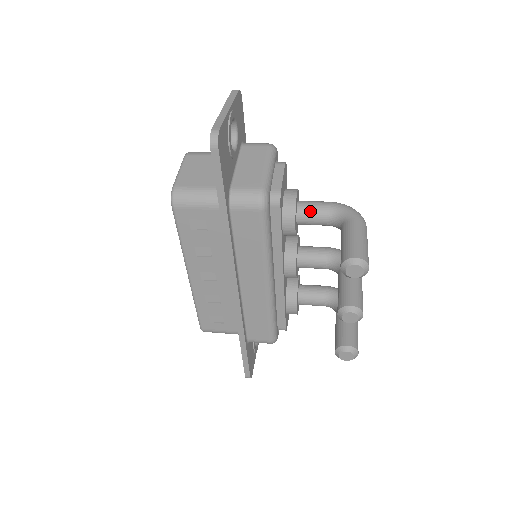
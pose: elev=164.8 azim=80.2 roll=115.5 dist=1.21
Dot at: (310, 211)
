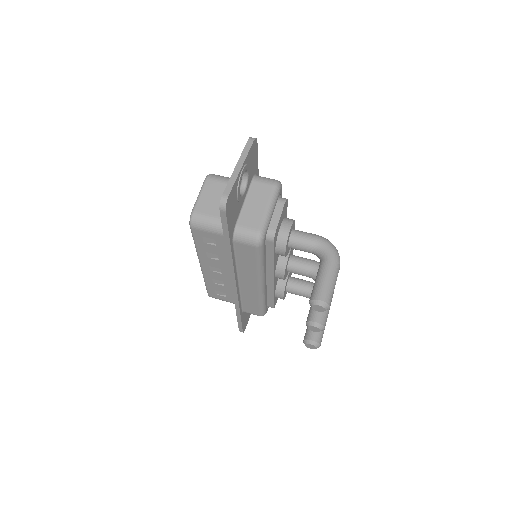
Dot at: (299, 242)
